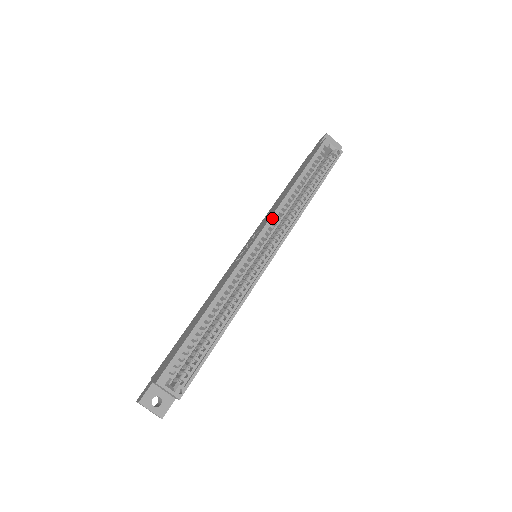
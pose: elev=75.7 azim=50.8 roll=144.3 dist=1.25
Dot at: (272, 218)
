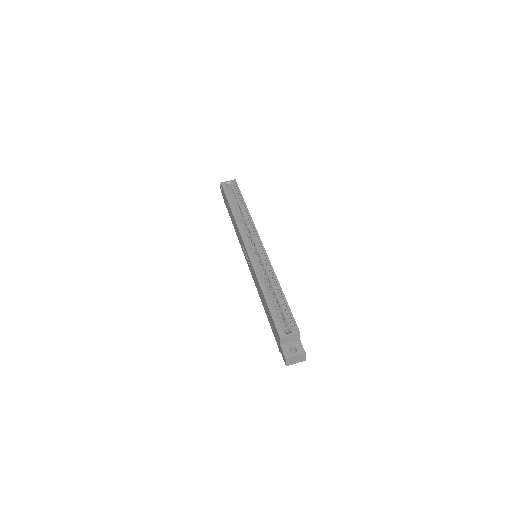
Dot at: (240, 232)
